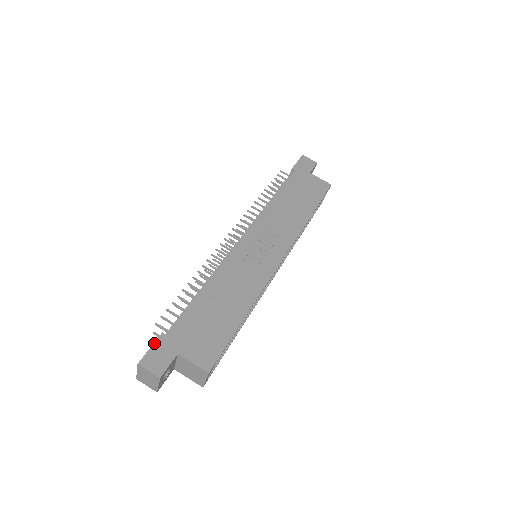
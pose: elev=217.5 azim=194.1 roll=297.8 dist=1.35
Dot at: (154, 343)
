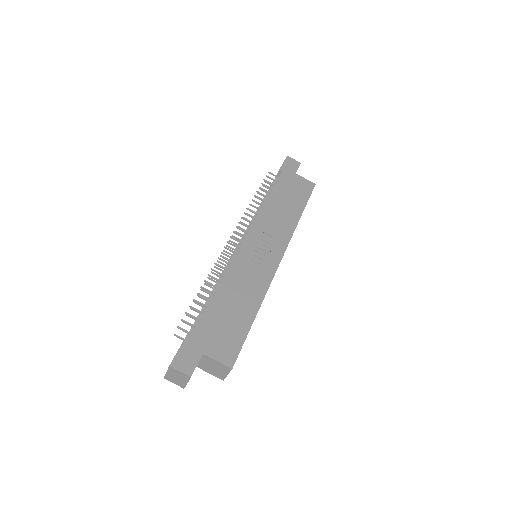
Dot at: (181, 345)
